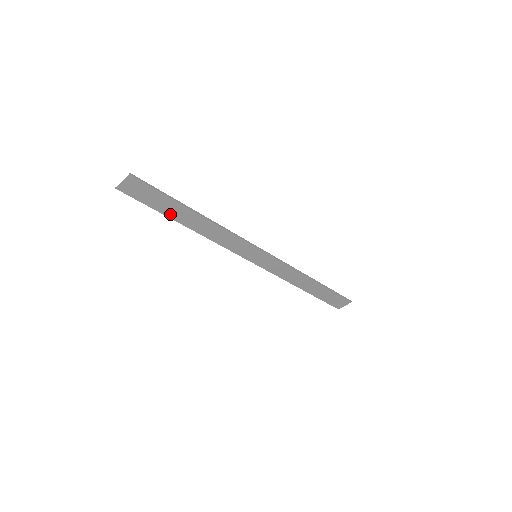
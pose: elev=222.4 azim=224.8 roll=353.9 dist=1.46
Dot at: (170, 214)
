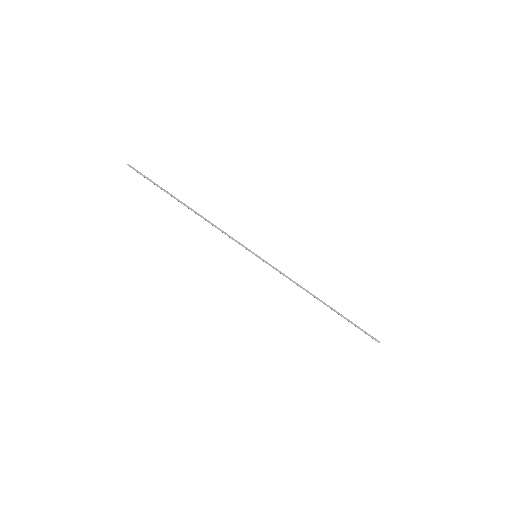
Dot at: occluded
